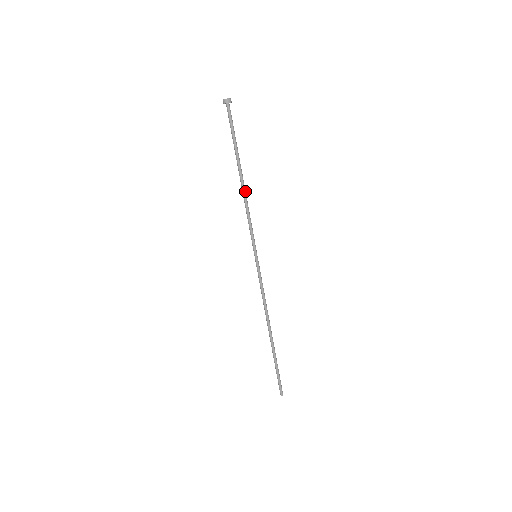
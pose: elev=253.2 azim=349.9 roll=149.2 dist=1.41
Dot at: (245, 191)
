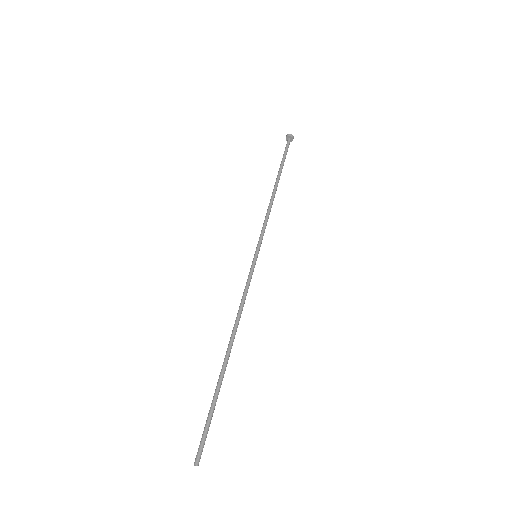
Dot at: occluded
